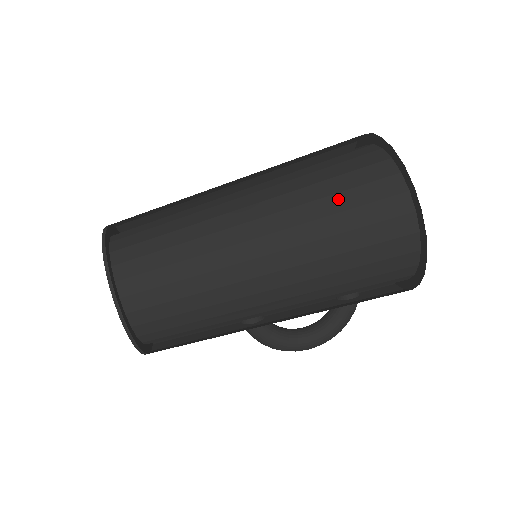
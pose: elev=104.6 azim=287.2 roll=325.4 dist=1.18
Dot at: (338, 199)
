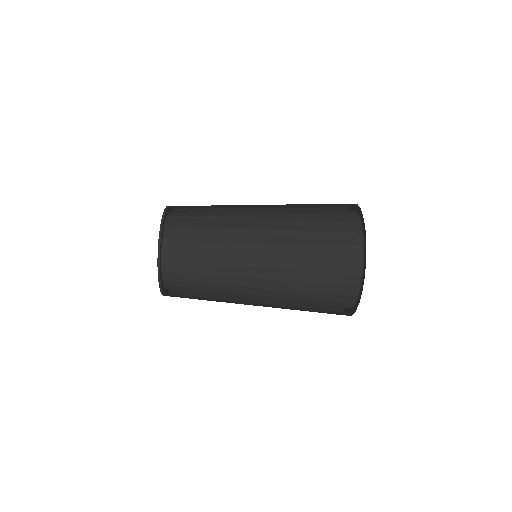
Dot at: (314, 286)
